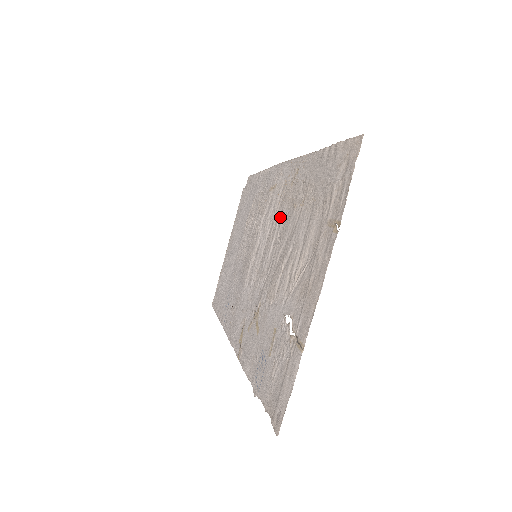
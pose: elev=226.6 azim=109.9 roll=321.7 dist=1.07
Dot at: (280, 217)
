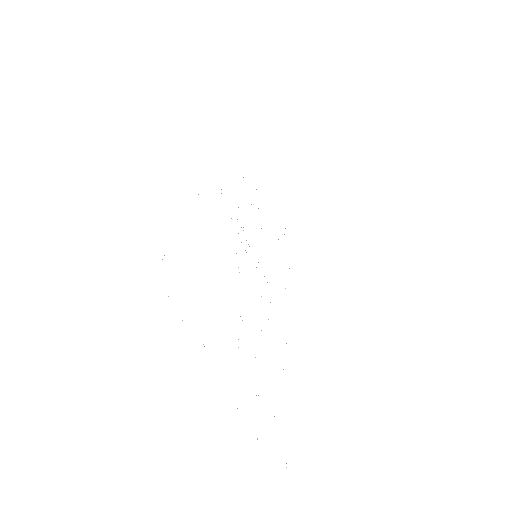
Dot at: occluded
